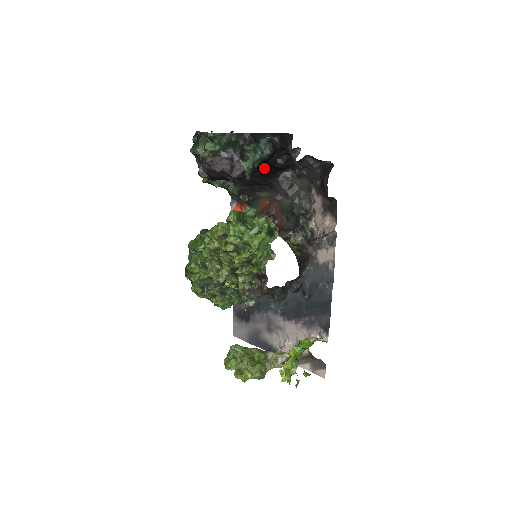
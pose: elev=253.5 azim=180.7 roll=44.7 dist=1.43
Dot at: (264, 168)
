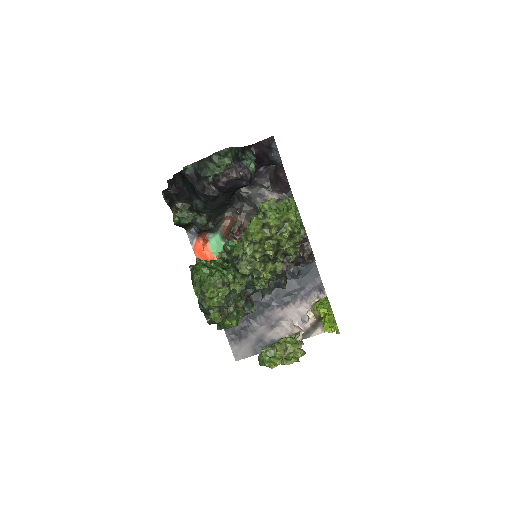
Dot at: occluded
